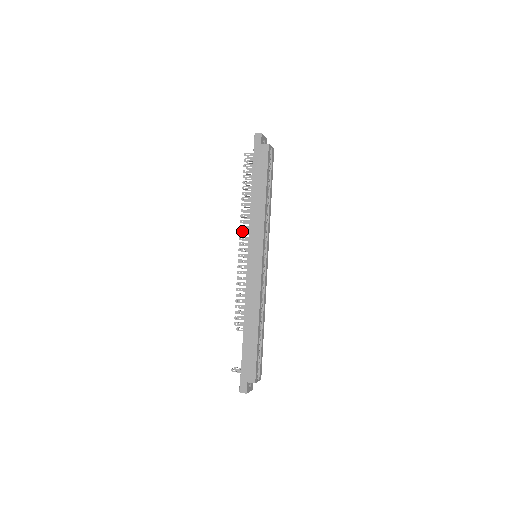
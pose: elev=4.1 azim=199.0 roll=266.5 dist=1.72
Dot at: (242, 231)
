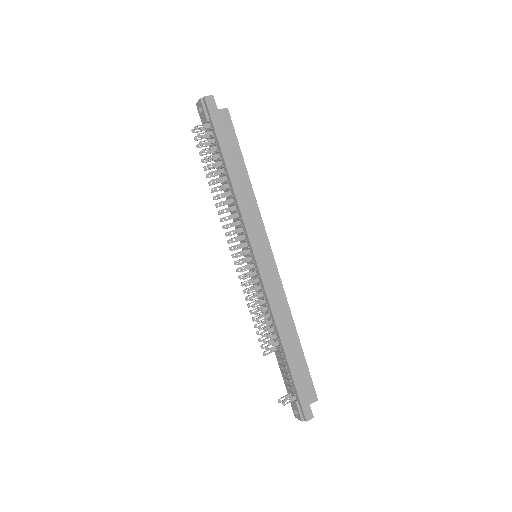
Dot at: (231, 231)
